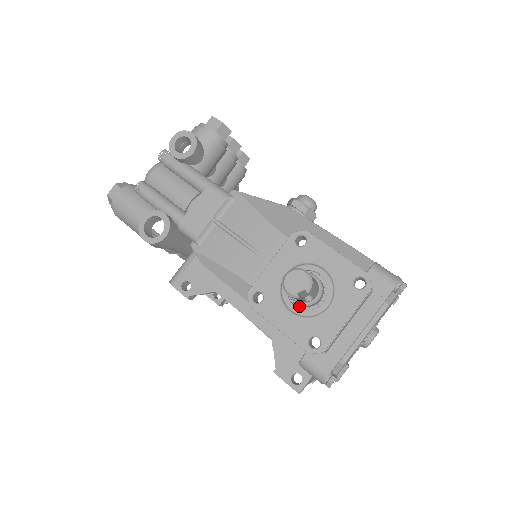
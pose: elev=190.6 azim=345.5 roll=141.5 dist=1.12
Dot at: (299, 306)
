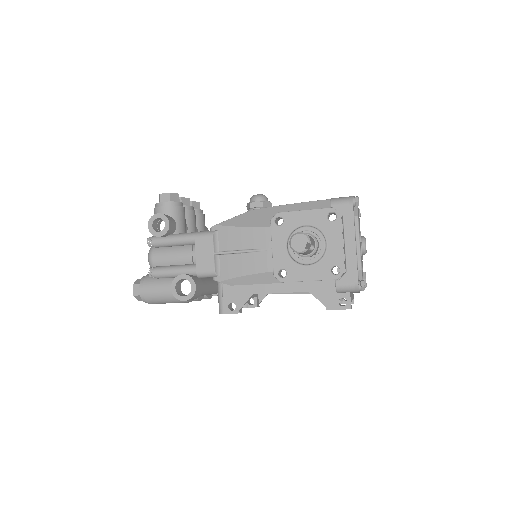
Dot at: (310, 258)
